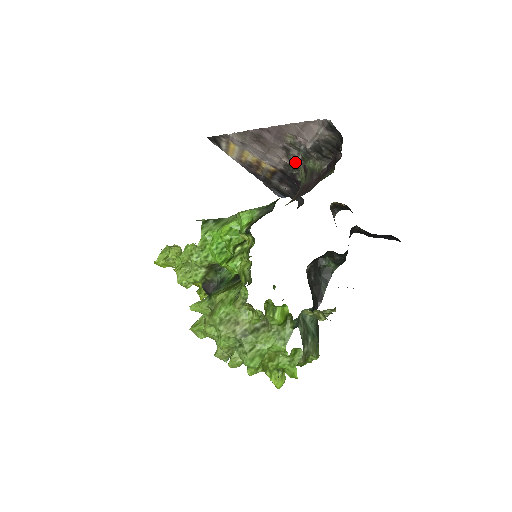
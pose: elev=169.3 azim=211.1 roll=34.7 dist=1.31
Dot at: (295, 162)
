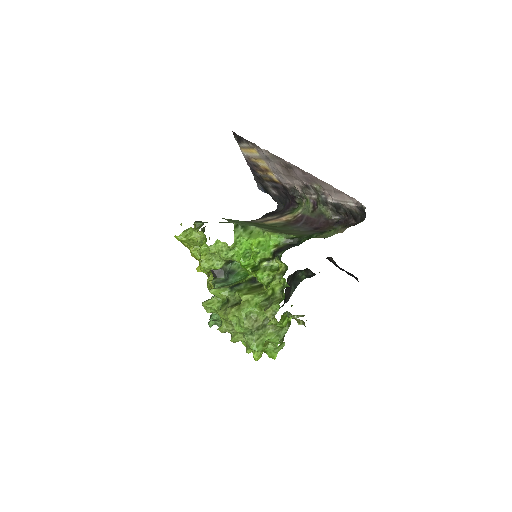
Dot at: (306, 195)
